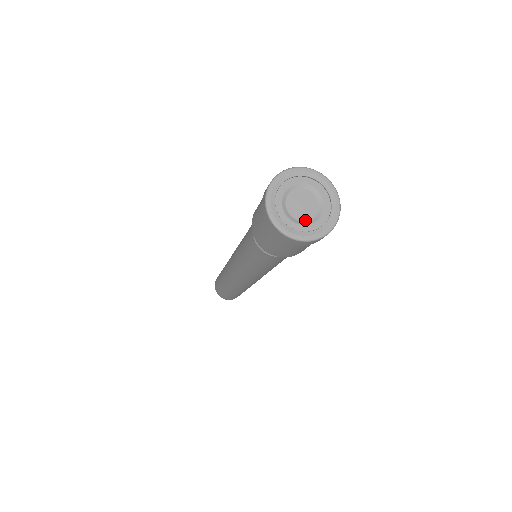
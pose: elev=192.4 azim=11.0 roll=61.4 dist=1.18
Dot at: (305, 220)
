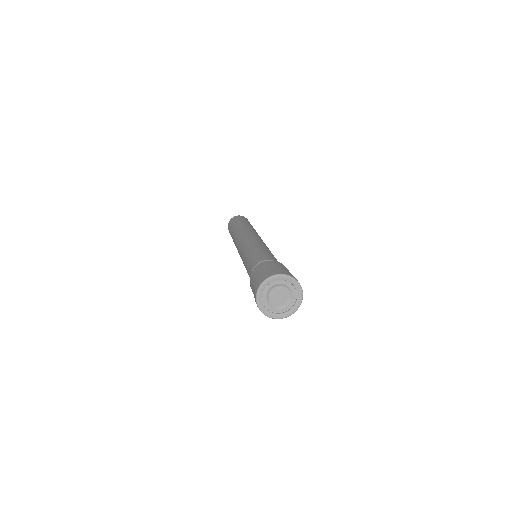
Dot at: (282, 305)
